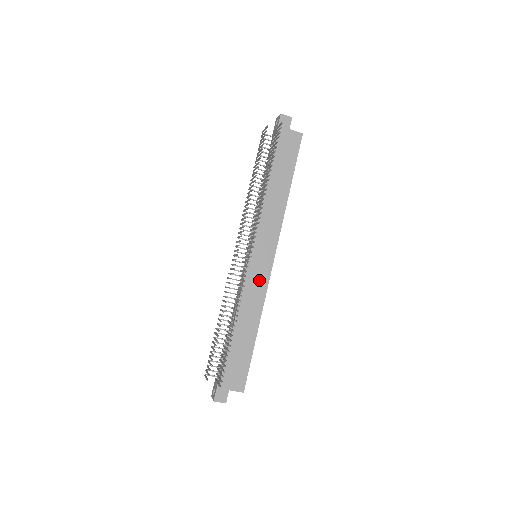
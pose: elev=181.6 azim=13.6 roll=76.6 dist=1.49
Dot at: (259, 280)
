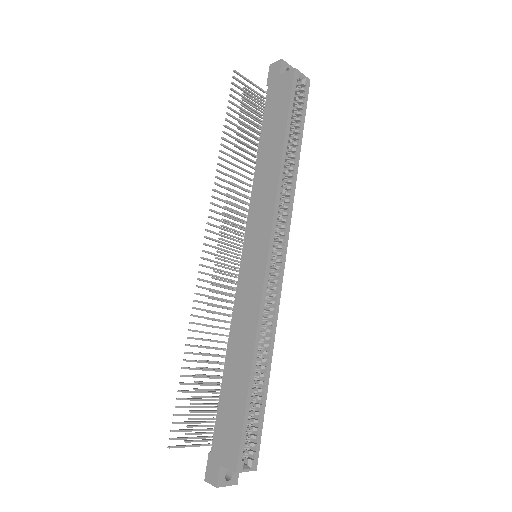
Dot at: (252, 288)
